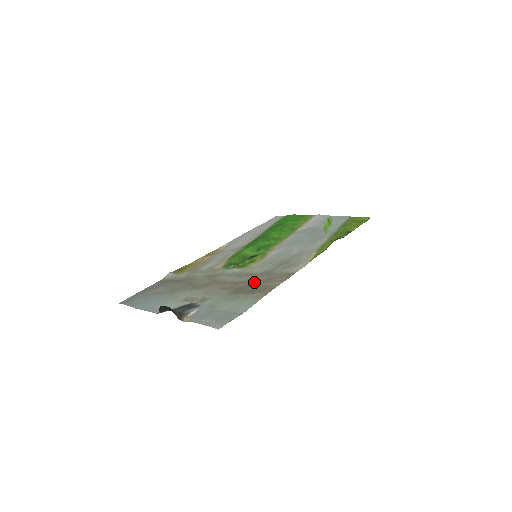
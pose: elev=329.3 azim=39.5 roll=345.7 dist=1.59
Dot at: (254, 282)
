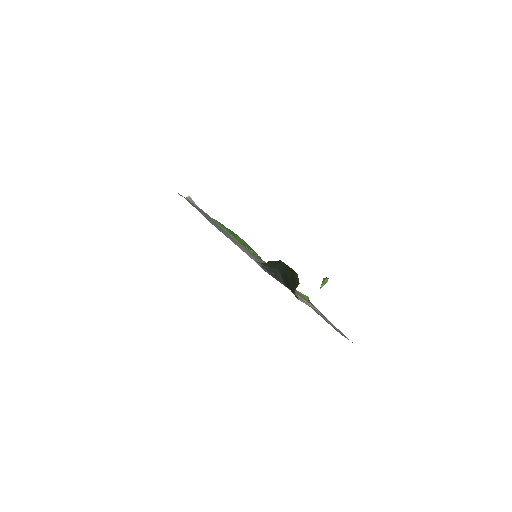
Dot at: occluded
